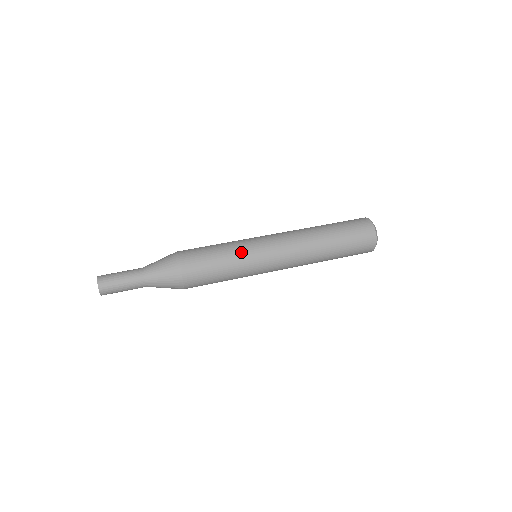
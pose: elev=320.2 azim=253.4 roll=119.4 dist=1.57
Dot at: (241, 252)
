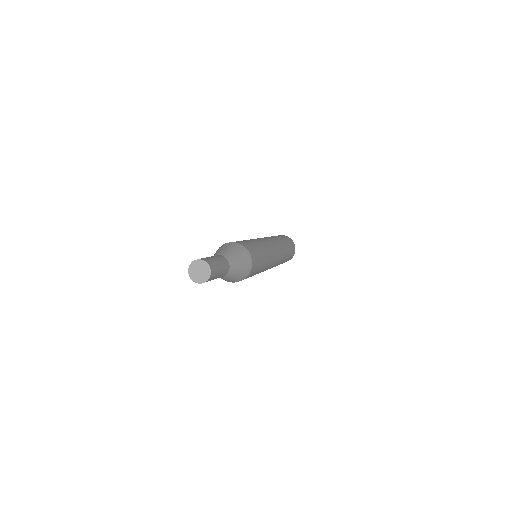
Dot at: (264, 245)
